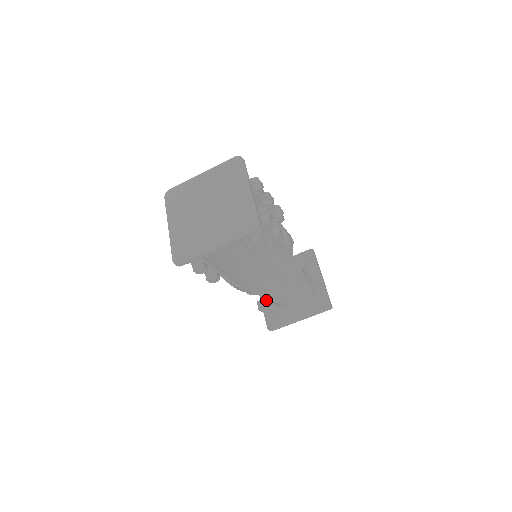
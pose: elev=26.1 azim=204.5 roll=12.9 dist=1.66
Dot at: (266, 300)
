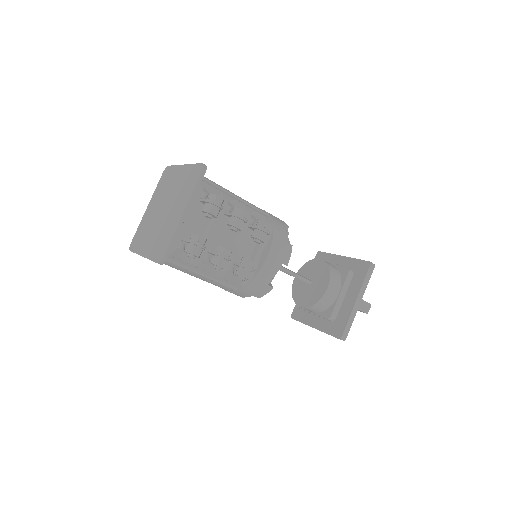
Dot at: occluded
